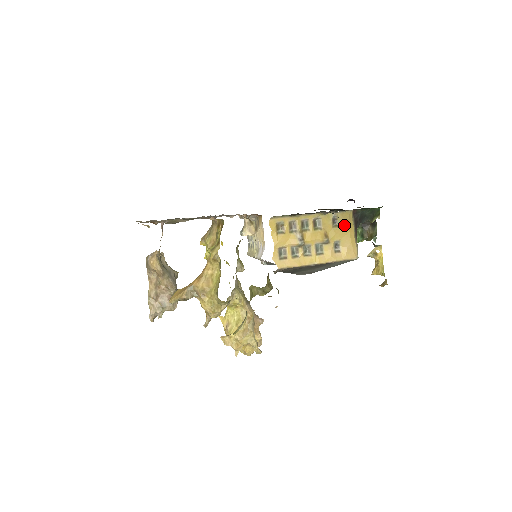
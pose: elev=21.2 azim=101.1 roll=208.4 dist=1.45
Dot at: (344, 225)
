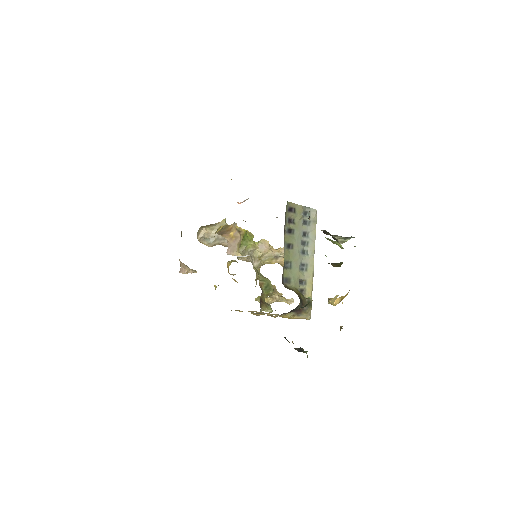
Dot at: occluded
